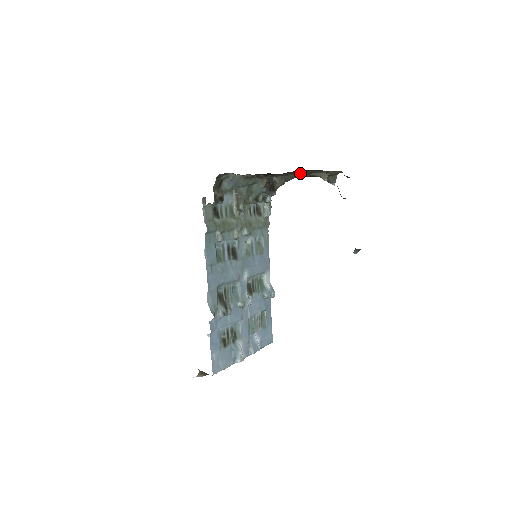
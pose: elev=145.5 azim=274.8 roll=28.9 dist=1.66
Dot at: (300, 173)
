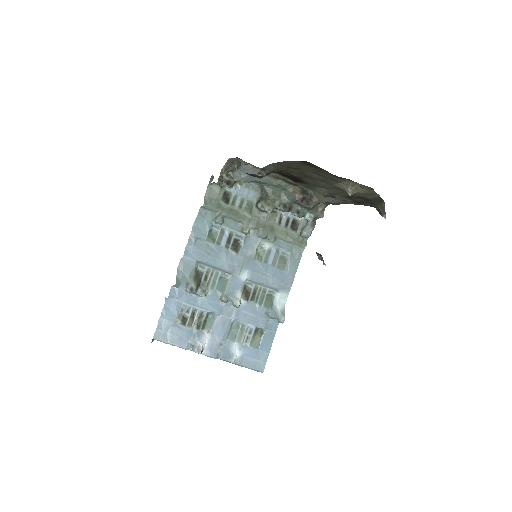
Dot at: (313, 176)
